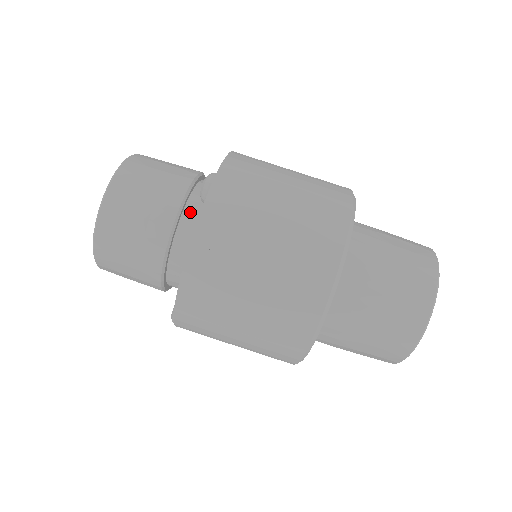
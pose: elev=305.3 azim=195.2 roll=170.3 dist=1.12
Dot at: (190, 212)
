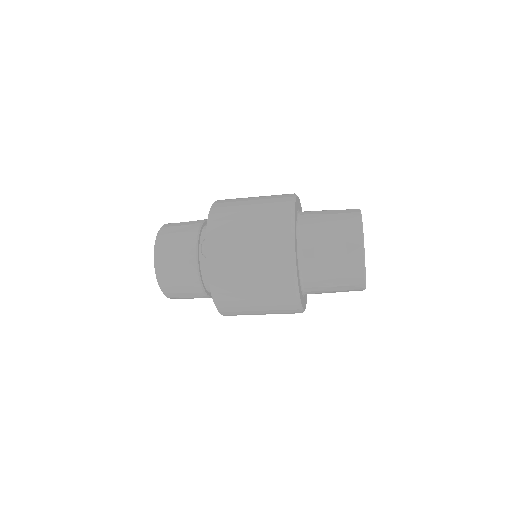
Dot at: (204, 261)
